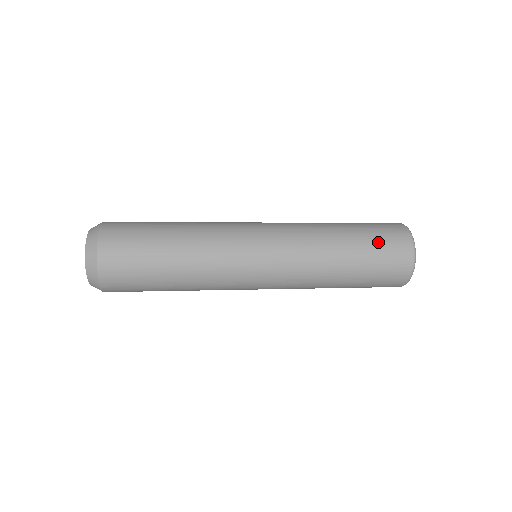
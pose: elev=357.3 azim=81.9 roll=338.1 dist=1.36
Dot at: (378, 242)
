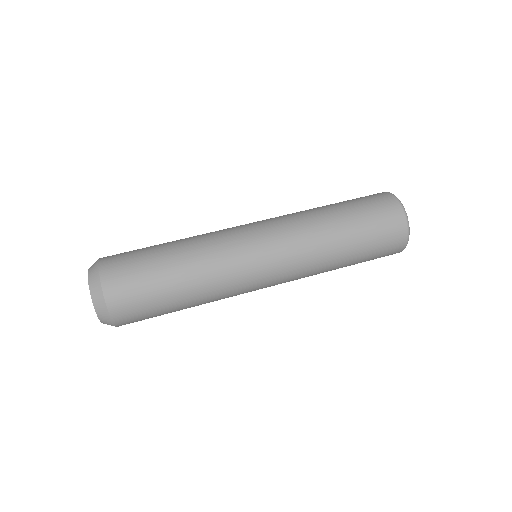
Dot at: (373, 224)
